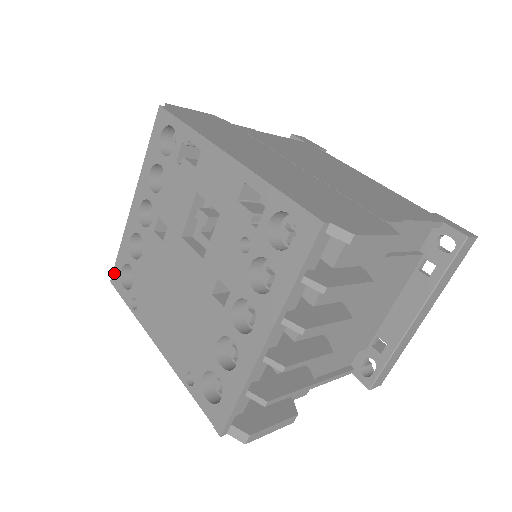
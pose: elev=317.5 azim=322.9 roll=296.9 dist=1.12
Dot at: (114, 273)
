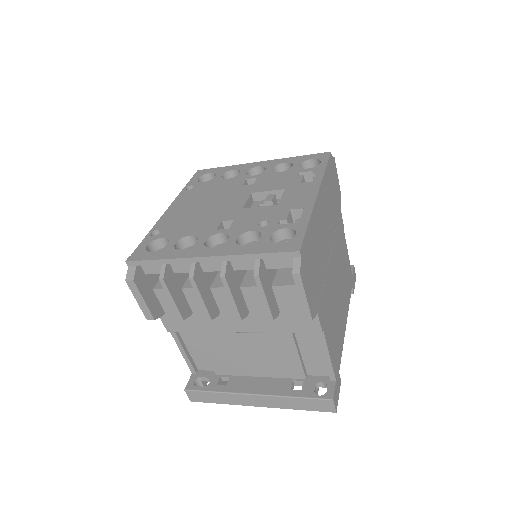
Dot at: (205, 170)
